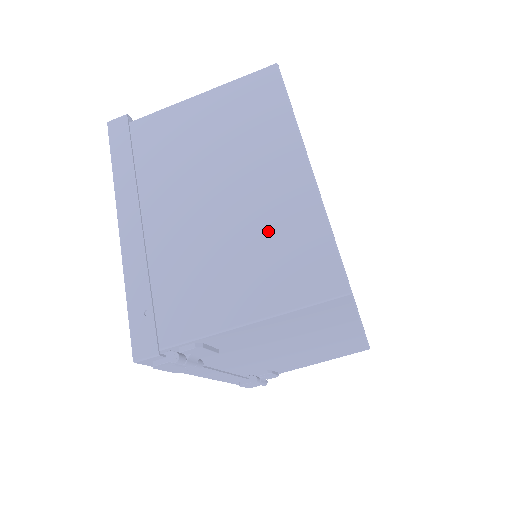
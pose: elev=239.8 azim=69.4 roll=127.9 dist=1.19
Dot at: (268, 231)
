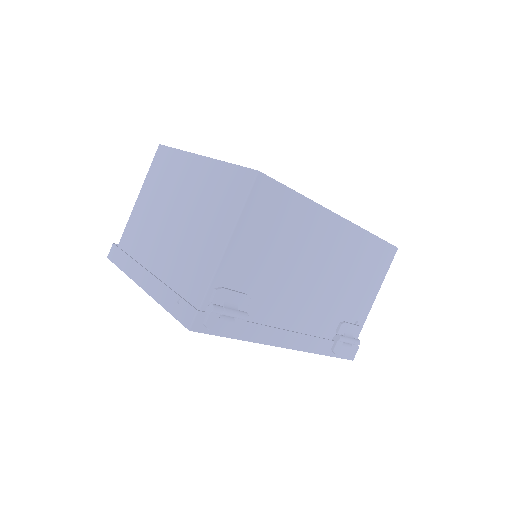
Dot at: (205, 200)
